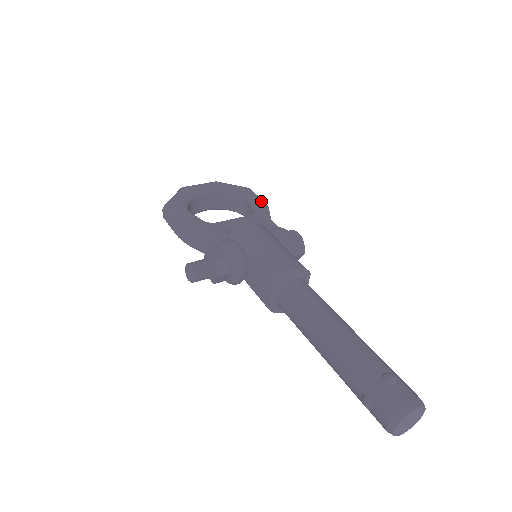
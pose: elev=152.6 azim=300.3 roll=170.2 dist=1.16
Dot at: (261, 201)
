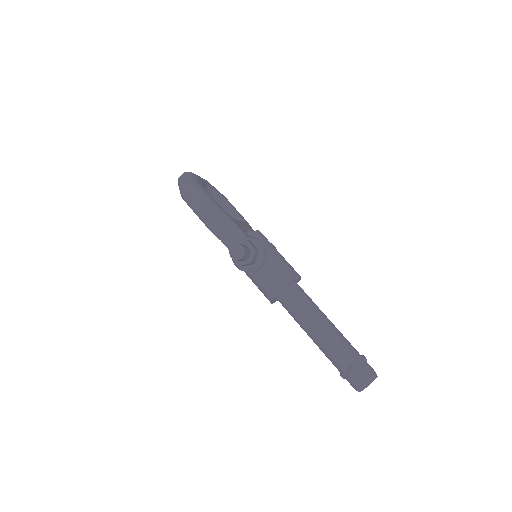
Dot at: (240, 214)
